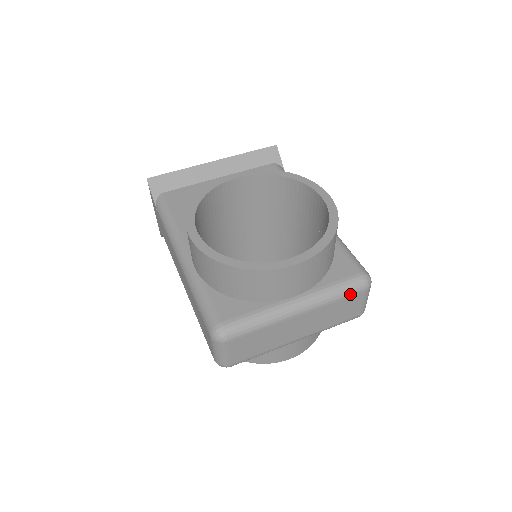
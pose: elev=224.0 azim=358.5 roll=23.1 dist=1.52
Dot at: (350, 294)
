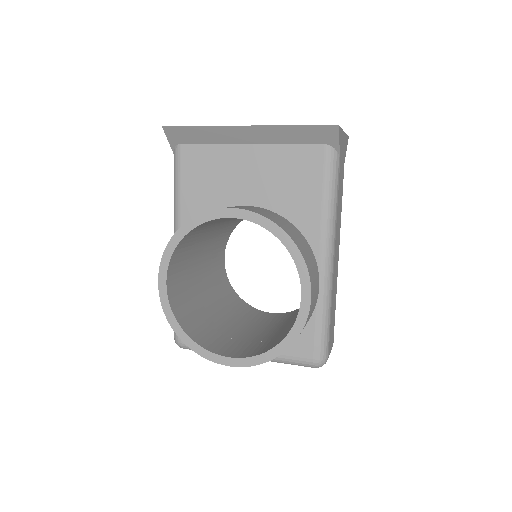
Dot at: (298, 365)
